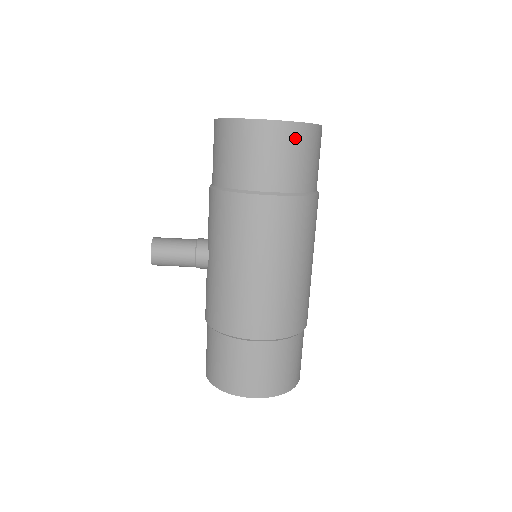
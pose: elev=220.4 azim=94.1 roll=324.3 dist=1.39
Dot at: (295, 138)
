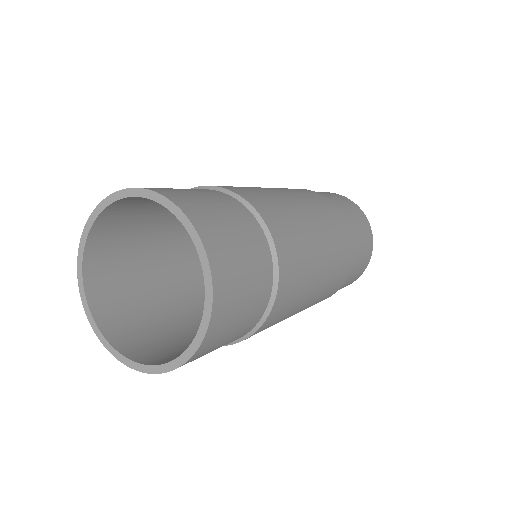
Dot at: occluded
